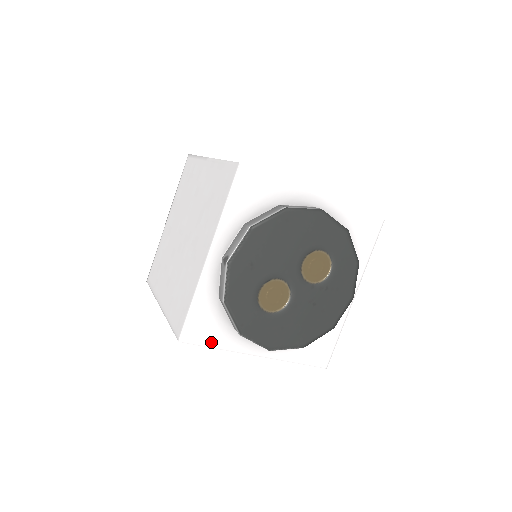
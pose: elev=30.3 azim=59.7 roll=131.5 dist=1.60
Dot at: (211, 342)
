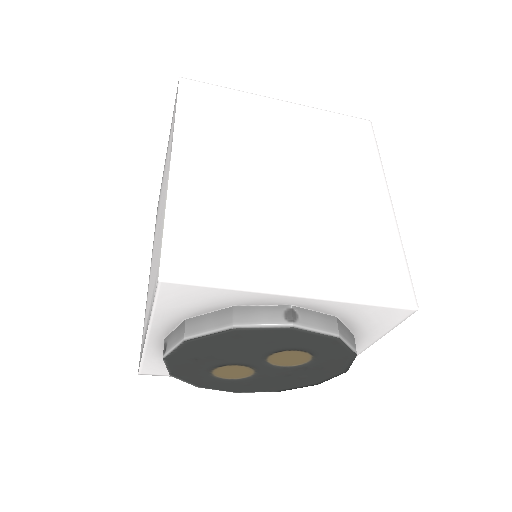
Dot at: occluded
